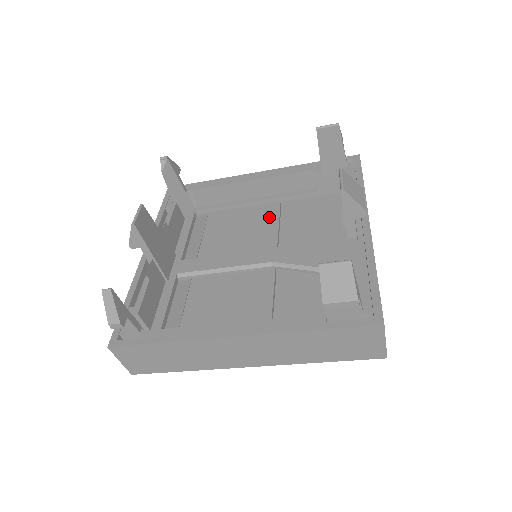
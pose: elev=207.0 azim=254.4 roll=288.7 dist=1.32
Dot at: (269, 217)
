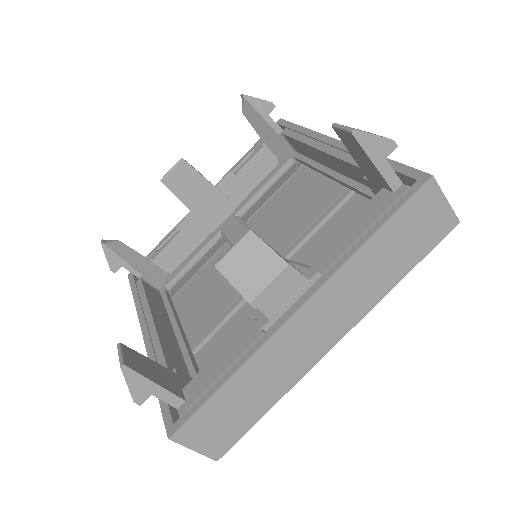
Dot at: (324, 206)
